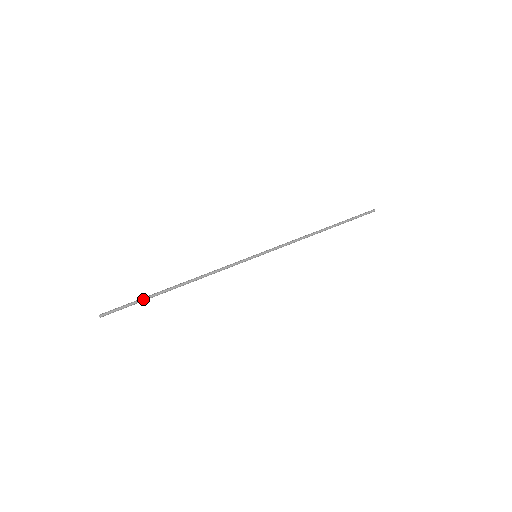
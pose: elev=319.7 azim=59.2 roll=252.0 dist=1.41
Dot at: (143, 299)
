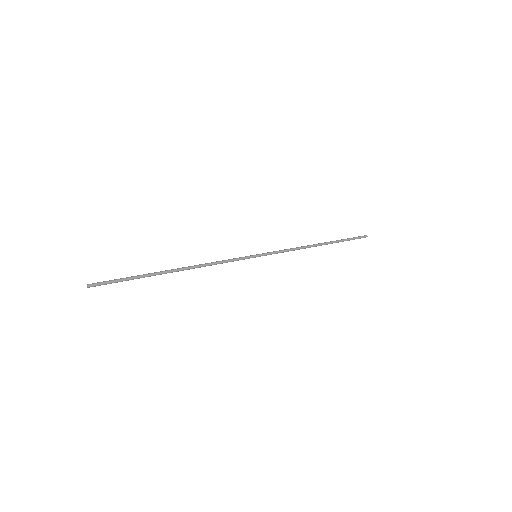
Dot at: (138, 276)
